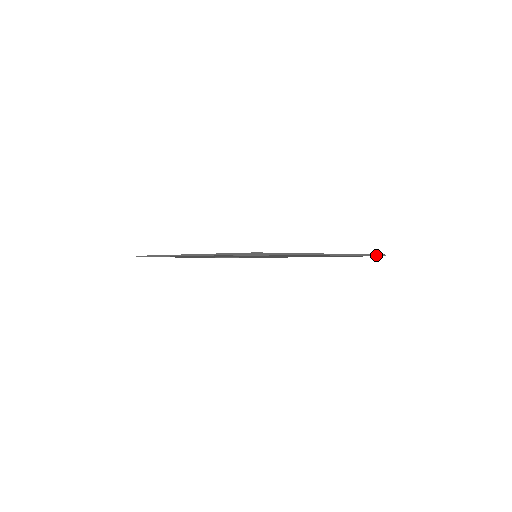
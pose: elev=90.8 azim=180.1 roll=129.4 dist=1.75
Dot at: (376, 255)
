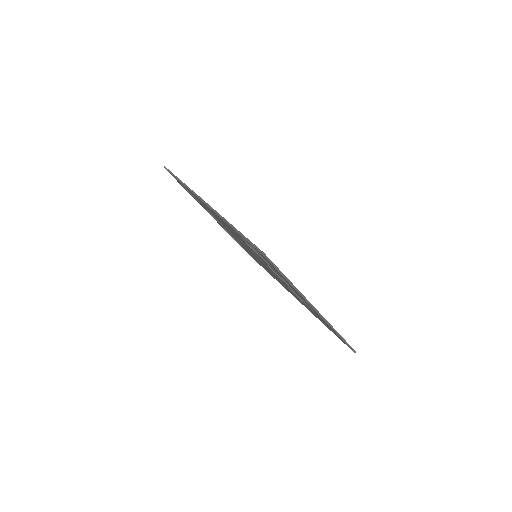
Dot at: (349, 345)
